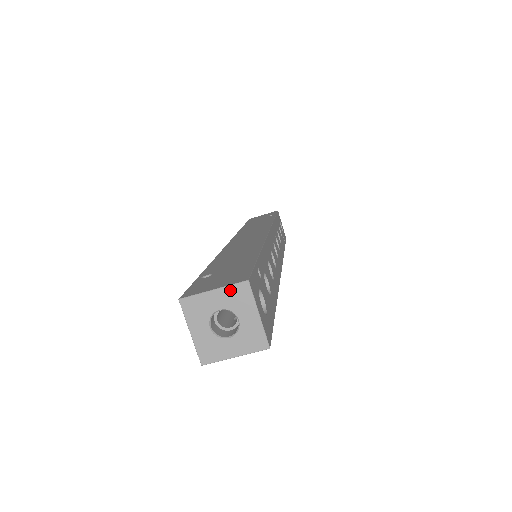
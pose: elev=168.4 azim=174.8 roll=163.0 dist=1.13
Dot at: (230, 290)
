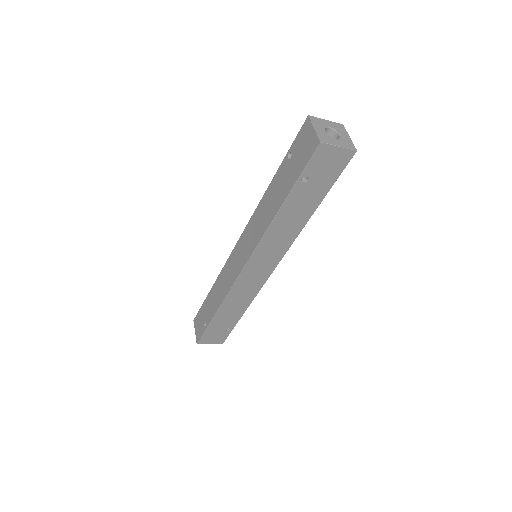
Dot at: (335, 123)
